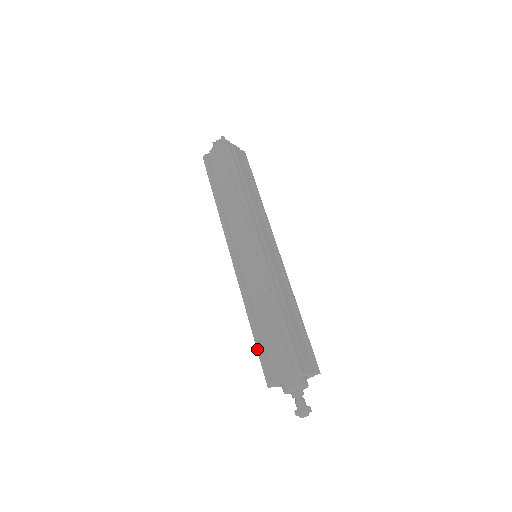
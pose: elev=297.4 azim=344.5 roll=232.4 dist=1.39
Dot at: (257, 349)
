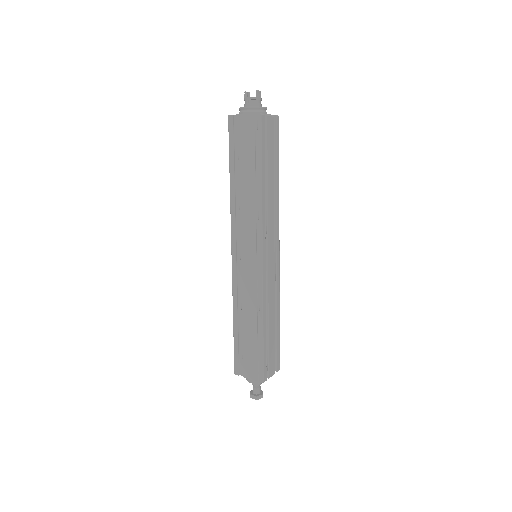
Dot at: (234, 344)
